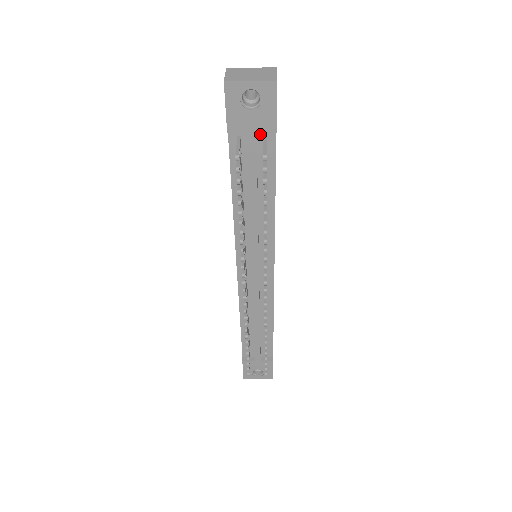
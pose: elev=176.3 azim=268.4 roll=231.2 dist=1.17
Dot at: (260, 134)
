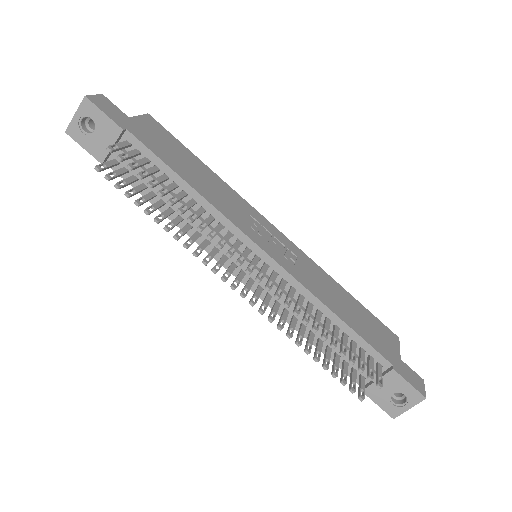
Dot at: occluded
